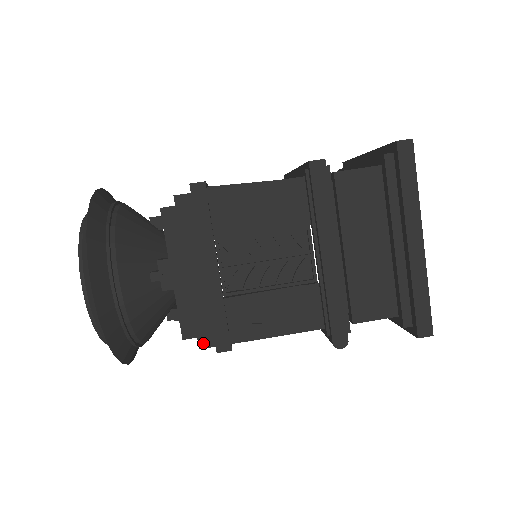
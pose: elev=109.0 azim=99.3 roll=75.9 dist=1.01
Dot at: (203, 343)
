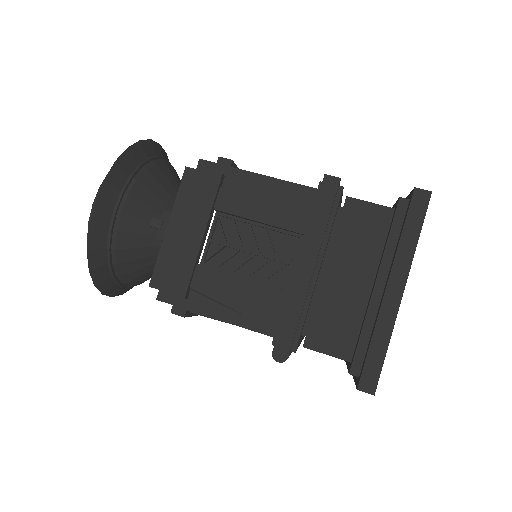
Dot at: (162, 296)
